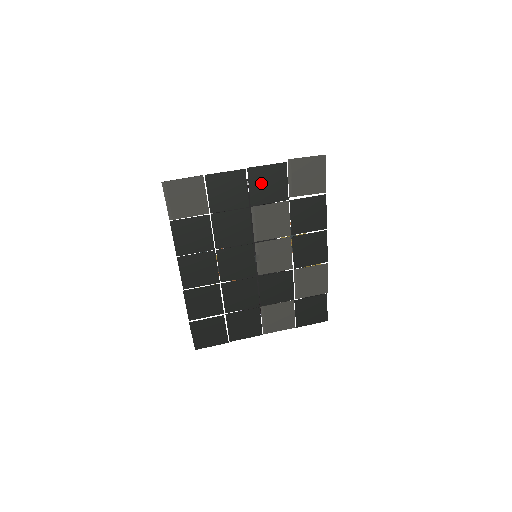
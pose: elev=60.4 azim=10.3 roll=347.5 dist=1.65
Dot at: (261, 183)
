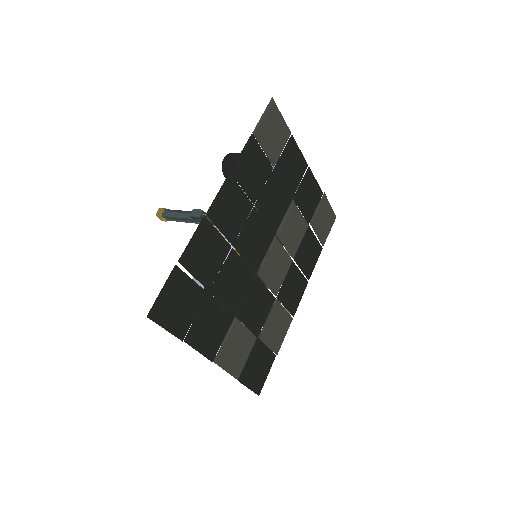
Dot at: (307, 189)
